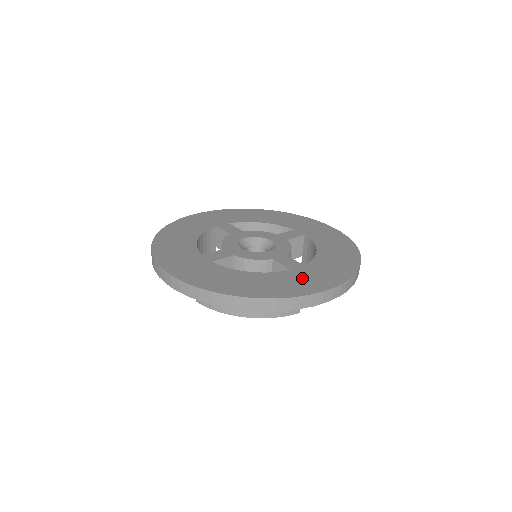
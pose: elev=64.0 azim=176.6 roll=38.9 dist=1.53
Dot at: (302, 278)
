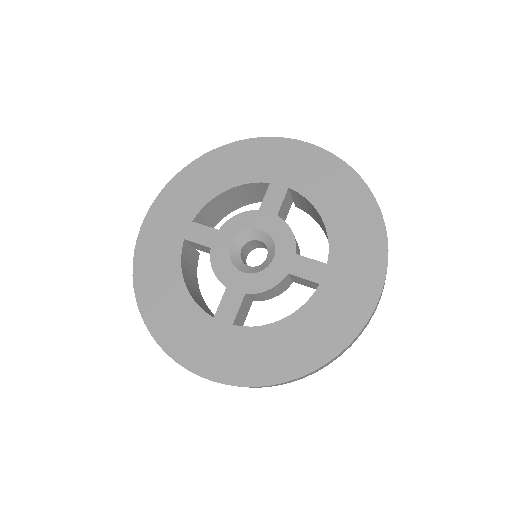
Dot at: (340, 295)
